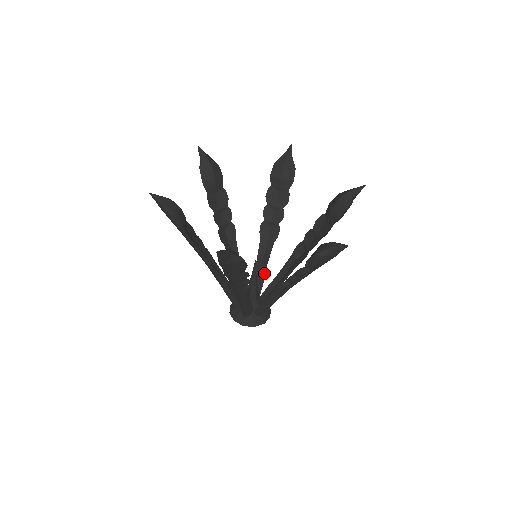
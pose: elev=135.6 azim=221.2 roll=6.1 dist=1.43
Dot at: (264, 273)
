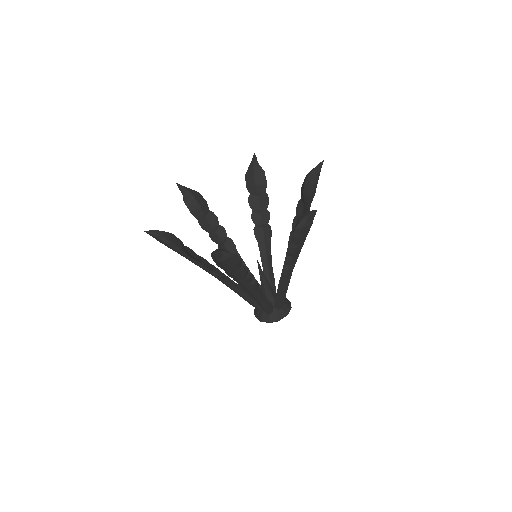
Dot at: occluded
